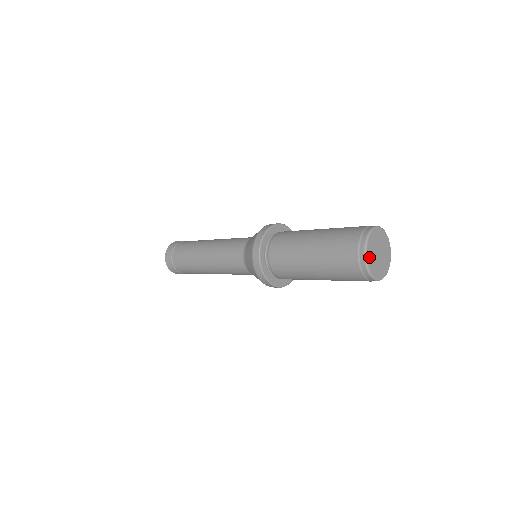
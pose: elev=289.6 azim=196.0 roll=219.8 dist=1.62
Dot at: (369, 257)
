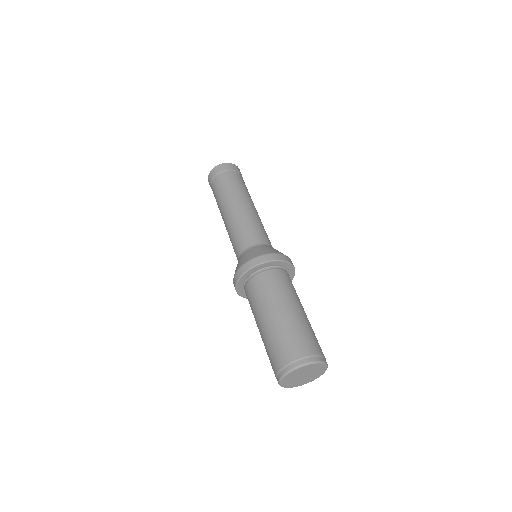
Dot at: (293, 373)
